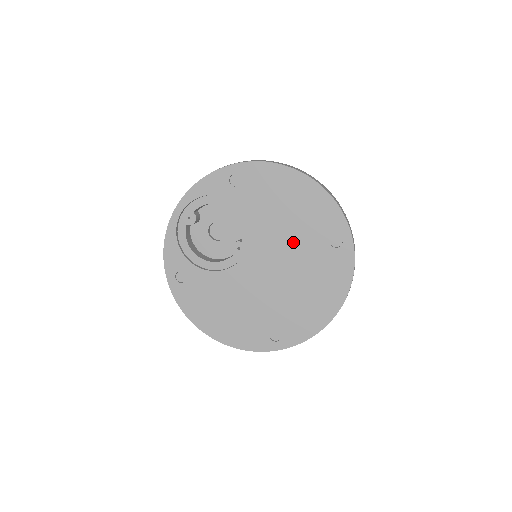
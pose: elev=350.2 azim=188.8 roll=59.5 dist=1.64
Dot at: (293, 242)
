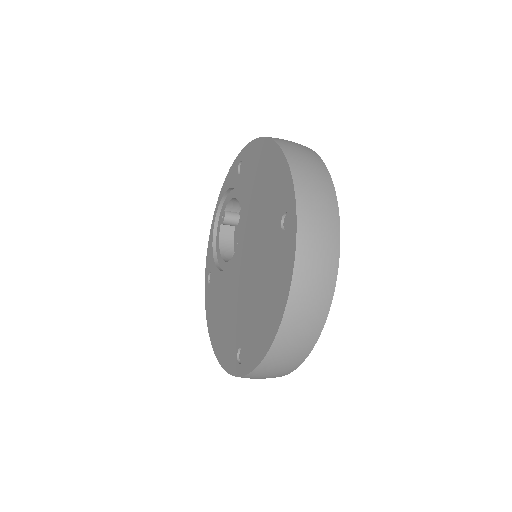
Dot at: (260, 229)
